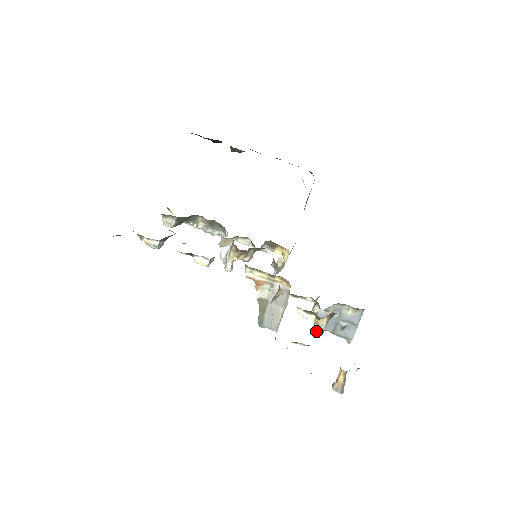
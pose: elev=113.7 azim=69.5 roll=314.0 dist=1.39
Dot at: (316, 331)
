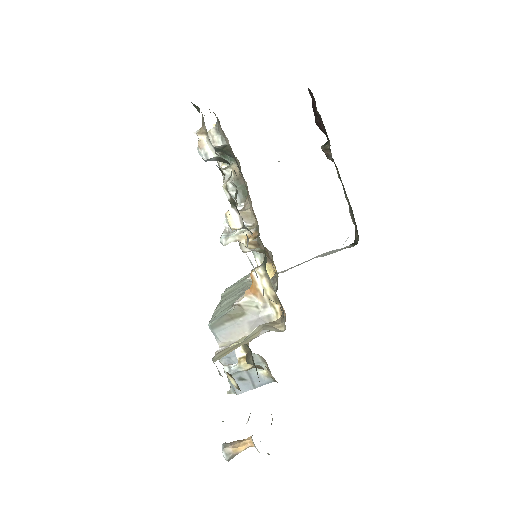
Dot at: (230, 367)
